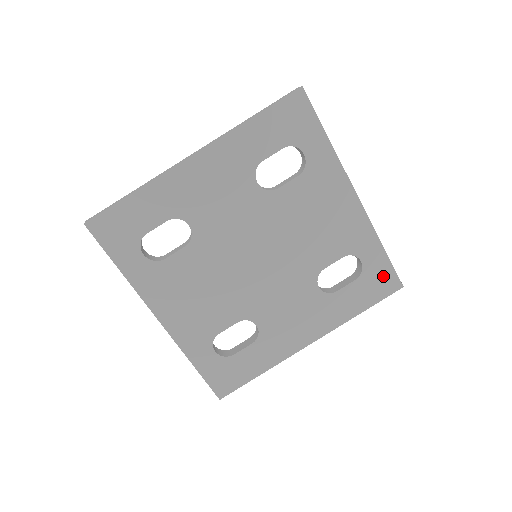
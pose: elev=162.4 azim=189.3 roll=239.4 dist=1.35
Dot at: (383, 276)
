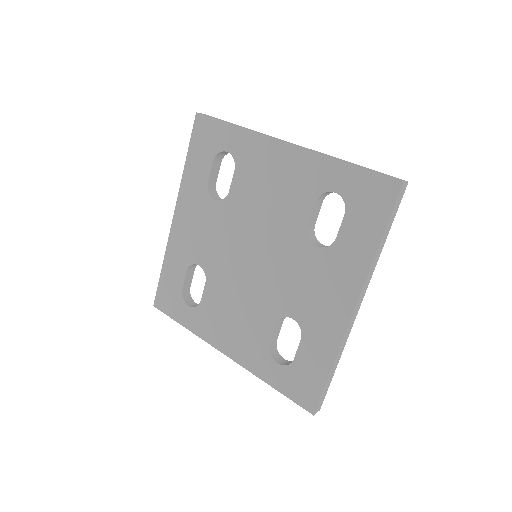
Dot at: (370, 188)
